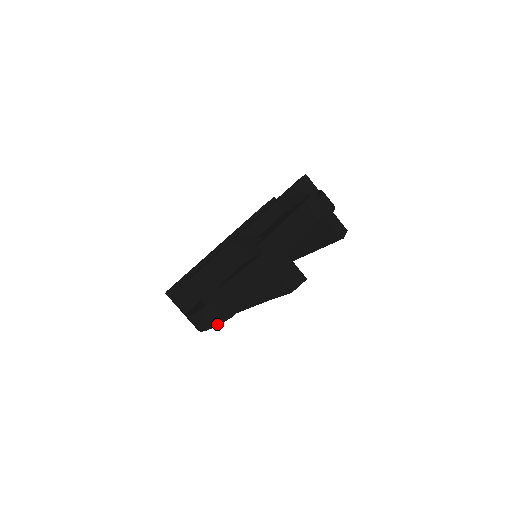
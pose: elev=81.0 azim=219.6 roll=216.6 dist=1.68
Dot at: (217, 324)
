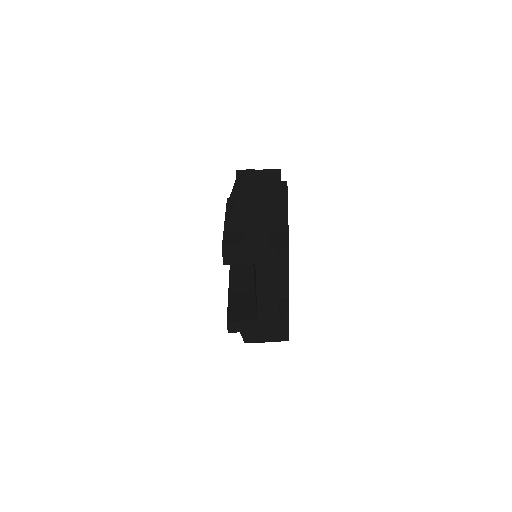
Dot at: (276, 268)
